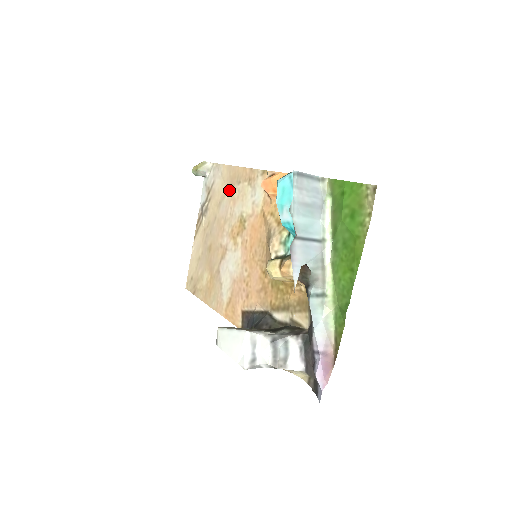
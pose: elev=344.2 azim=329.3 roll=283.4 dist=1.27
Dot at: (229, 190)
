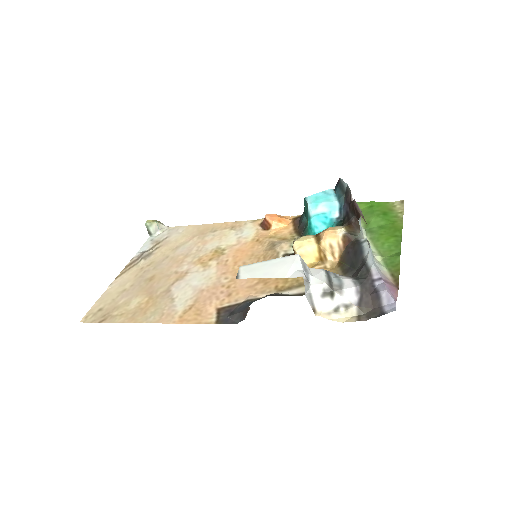
Dot at: (196, 237)
